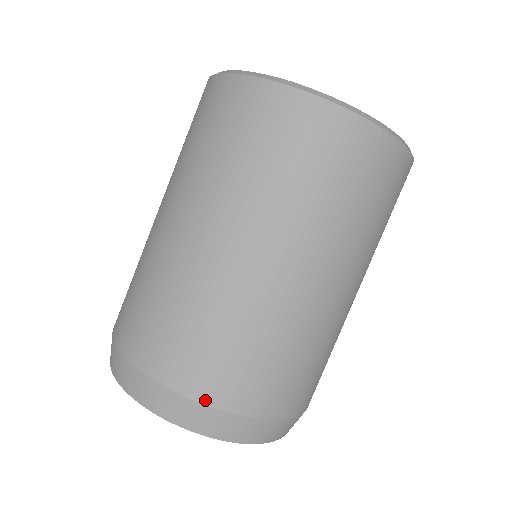
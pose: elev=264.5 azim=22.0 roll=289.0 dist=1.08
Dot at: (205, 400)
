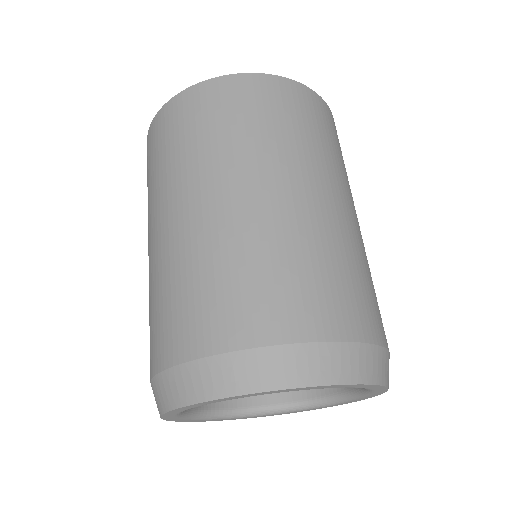
Dot at: (210, 351)
